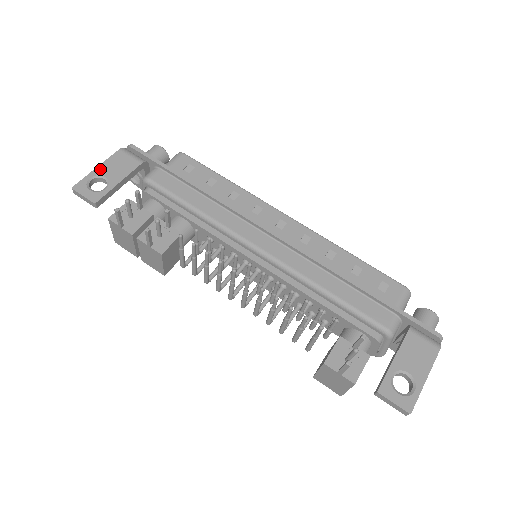
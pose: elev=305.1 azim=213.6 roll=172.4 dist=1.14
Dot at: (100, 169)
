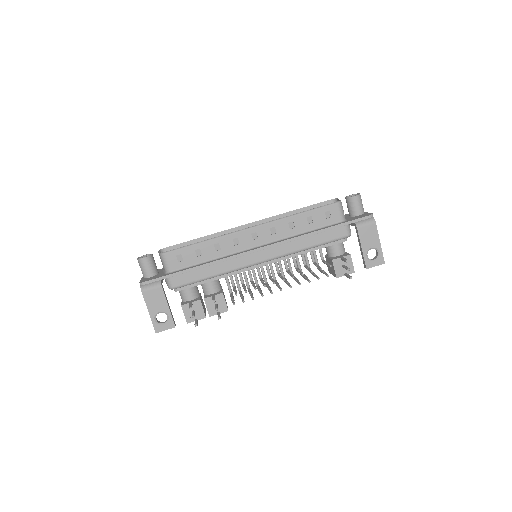
Dot at: (151, 311)
